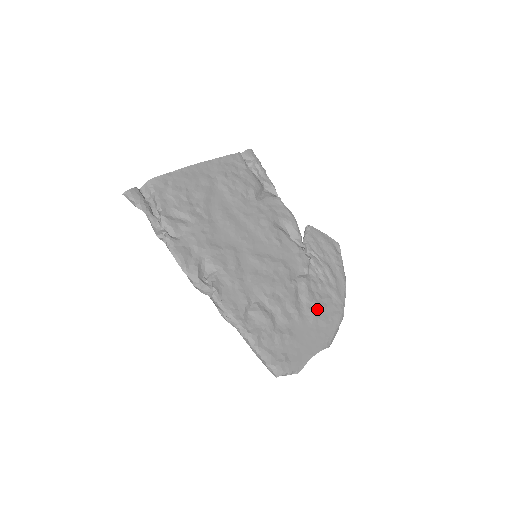
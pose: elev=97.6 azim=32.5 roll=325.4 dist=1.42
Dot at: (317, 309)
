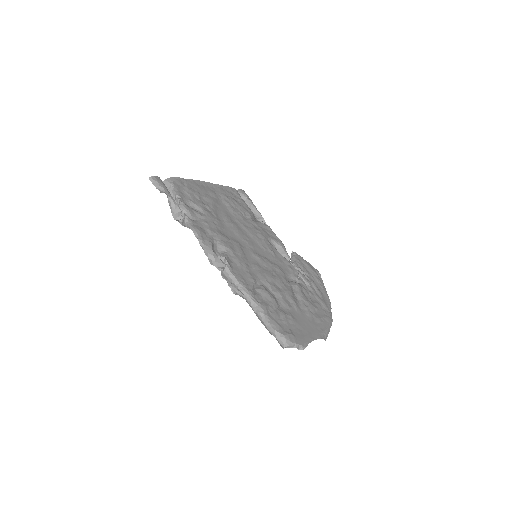
Dot at: (311, 307)
